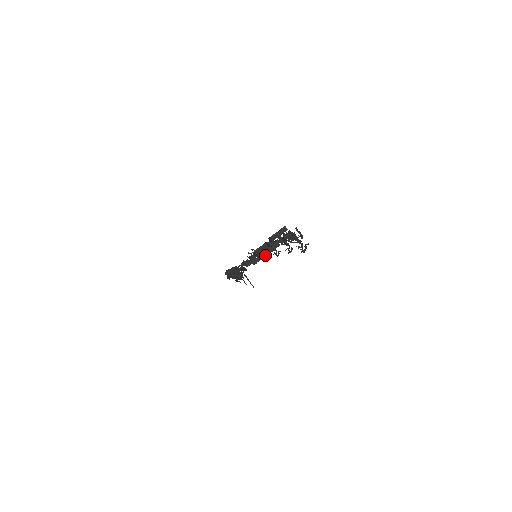
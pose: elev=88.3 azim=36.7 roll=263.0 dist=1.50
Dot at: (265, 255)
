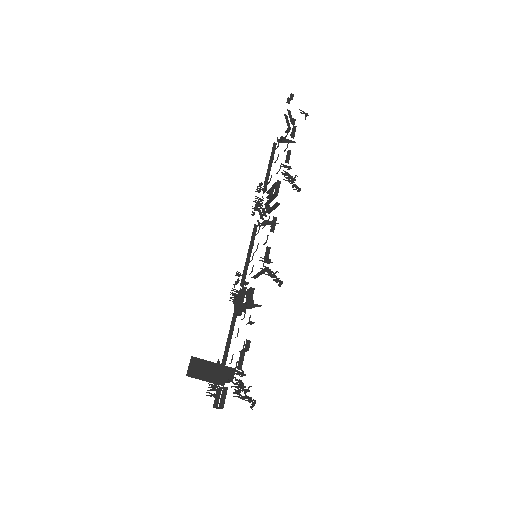
Dot at: (227, 382)
